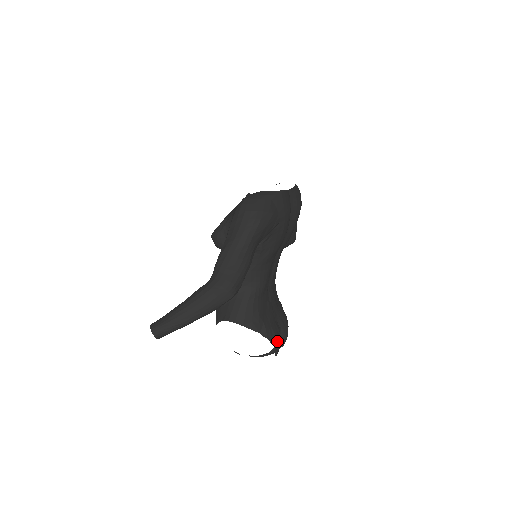
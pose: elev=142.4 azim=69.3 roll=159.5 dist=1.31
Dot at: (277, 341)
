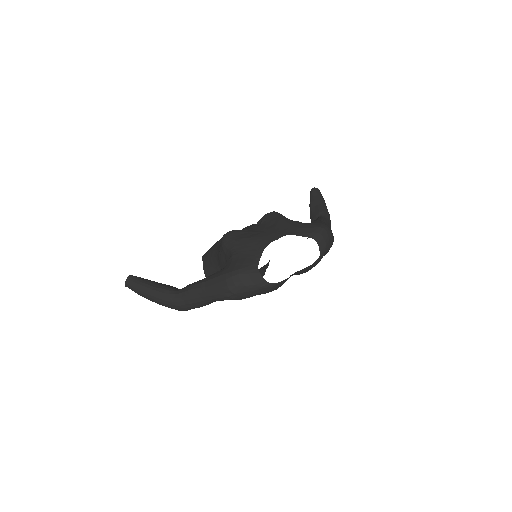
Dot at: occluded
